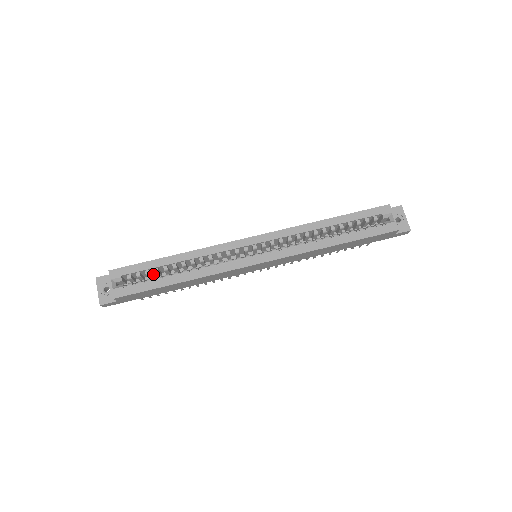
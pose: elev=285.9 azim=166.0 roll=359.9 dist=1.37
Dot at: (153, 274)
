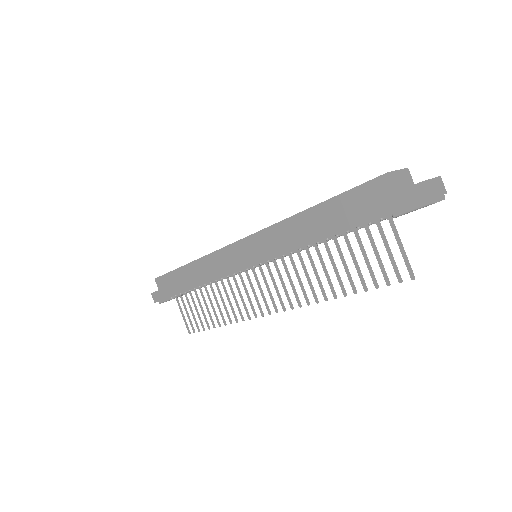
Dot at: occluded
